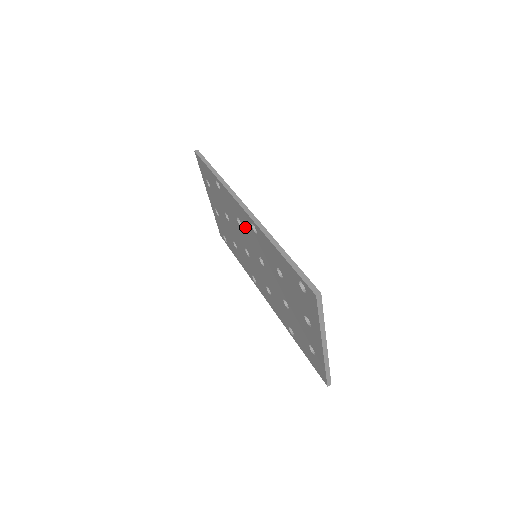
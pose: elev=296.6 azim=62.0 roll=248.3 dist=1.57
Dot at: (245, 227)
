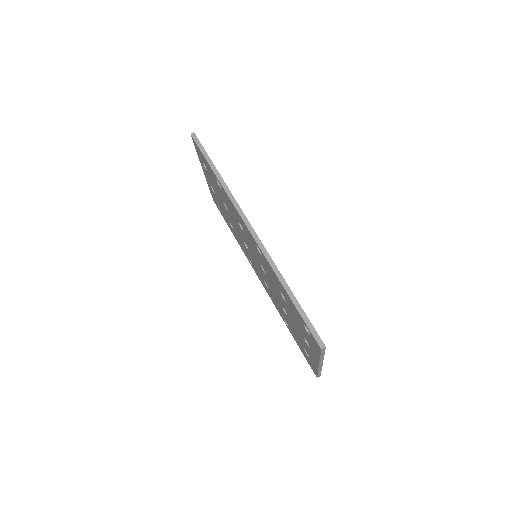
Dot at: (248, 237)
